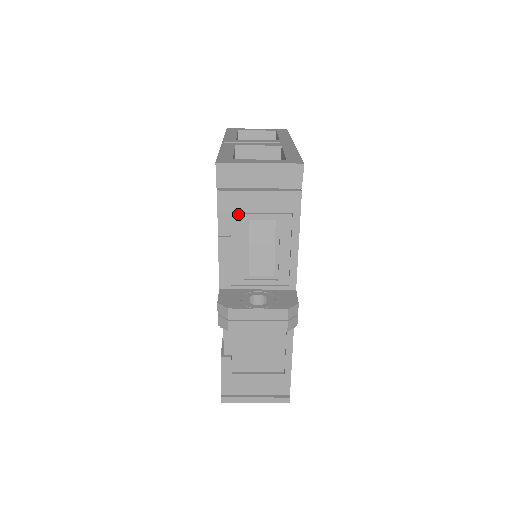
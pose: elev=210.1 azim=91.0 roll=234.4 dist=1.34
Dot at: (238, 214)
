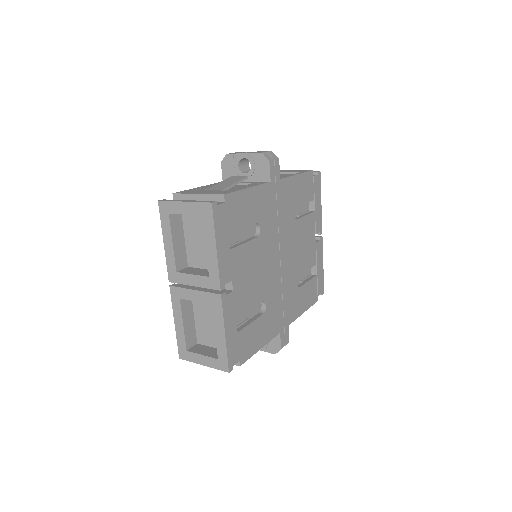
Dot at: occluded
